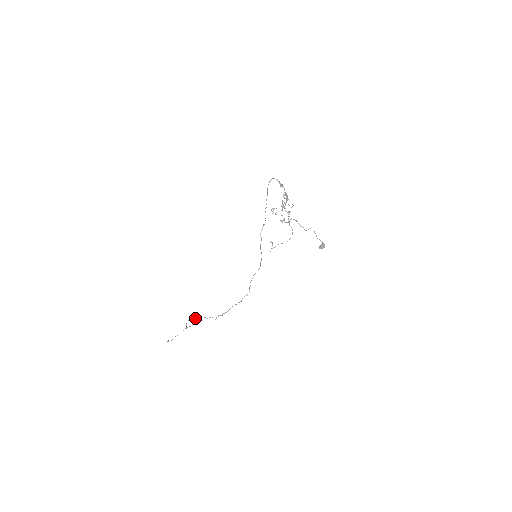
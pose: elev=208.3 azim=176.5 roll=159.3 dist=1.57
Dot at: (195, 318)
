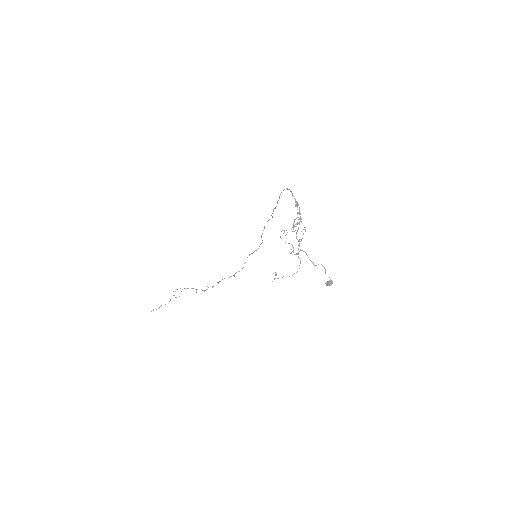
Dot at: (184, 288)
